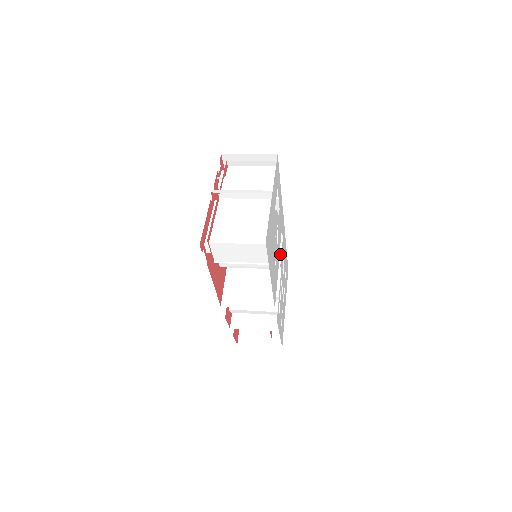
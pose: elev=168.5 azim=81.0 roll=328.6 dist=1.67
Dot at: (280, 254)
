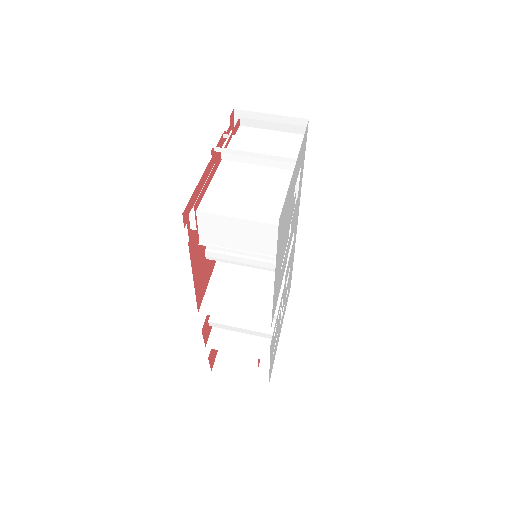
Dot at: (287, 261)
